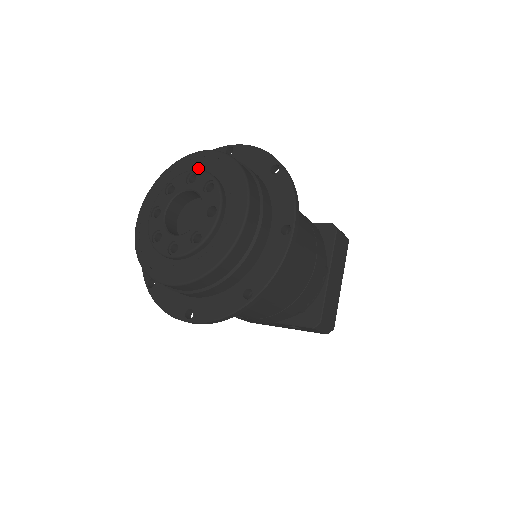
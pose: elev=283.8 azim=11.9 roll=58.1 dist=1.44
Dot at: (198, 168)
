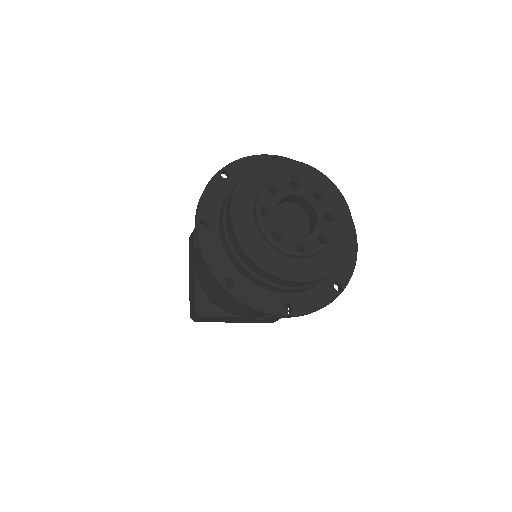
Dot at: (290, 175)
